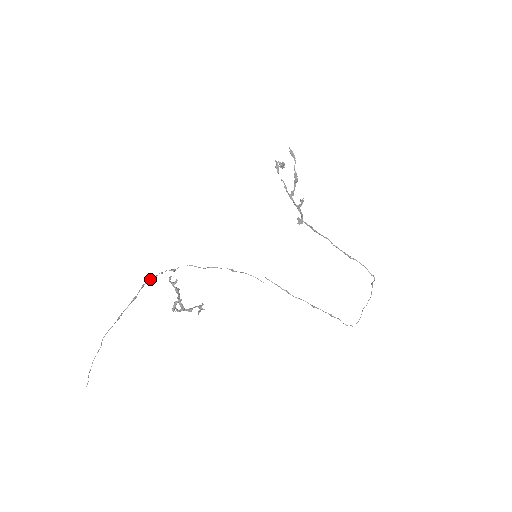
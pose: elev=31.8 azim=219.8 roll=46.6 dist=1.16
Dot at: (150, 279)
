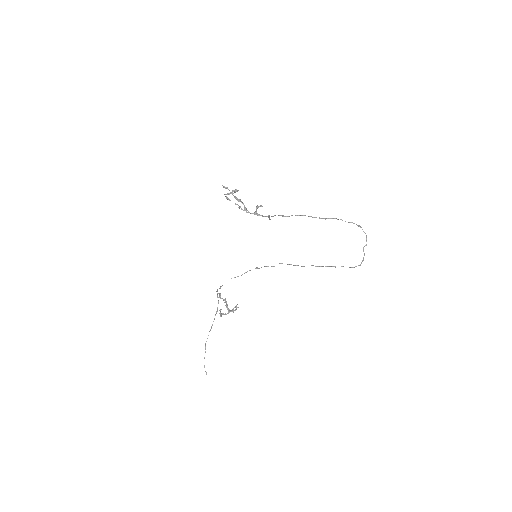
Dot at: (219, 296)
